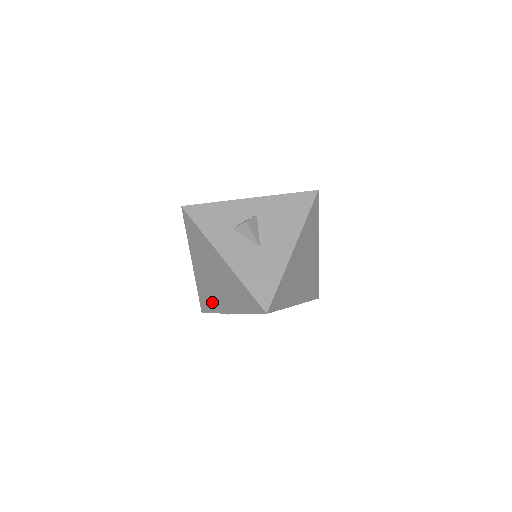
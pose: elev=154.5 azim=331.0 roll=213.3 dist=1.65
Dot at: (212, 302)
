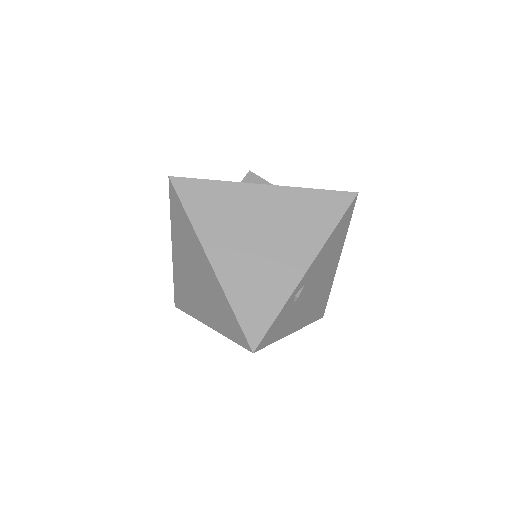
Dot at: (269, 291)
